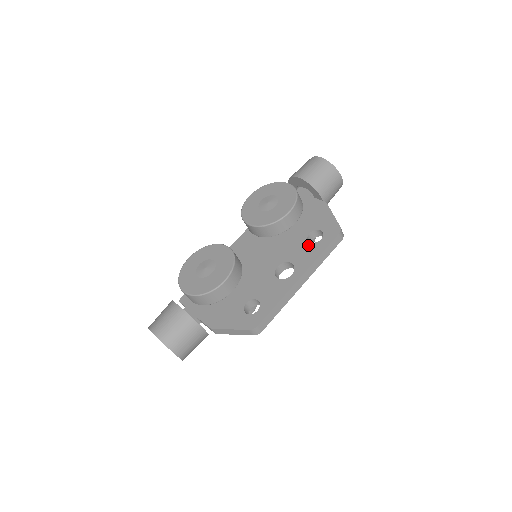
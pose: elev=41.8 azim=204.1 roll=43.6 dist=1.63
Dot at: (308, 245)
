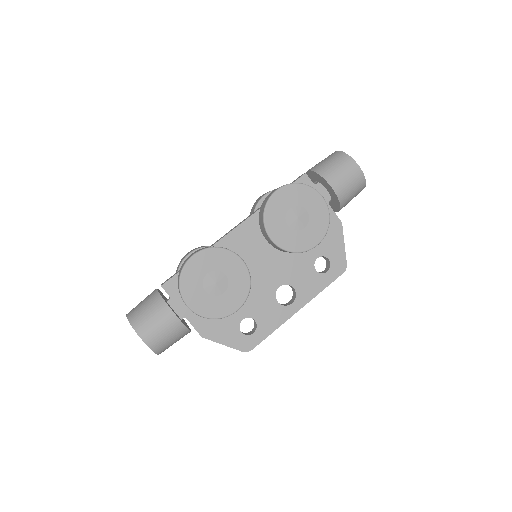
Dot at: (314, 273)
